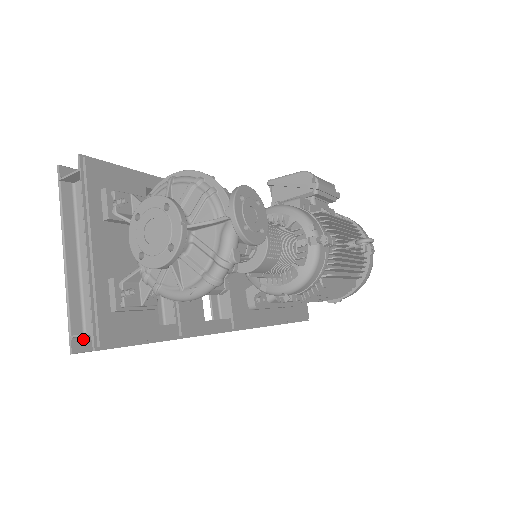
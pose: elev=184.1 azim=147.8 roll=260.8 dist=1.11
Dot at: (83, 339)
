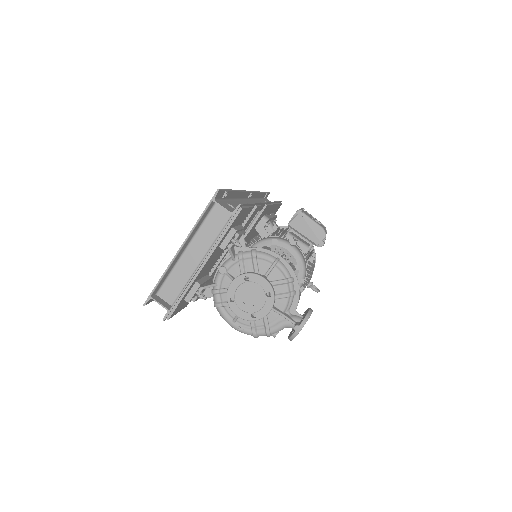
Dot at: occluded
